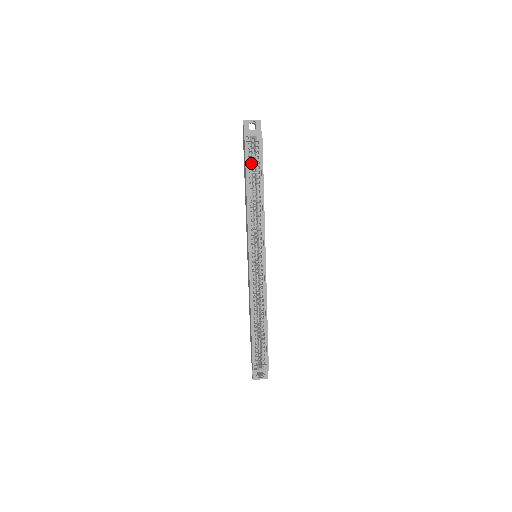
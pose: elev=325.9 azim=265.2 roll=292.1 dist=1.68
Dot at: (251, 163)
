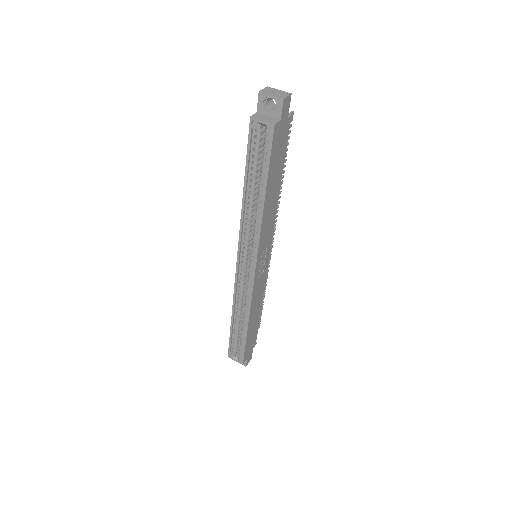
Dot at: (256, 157)
